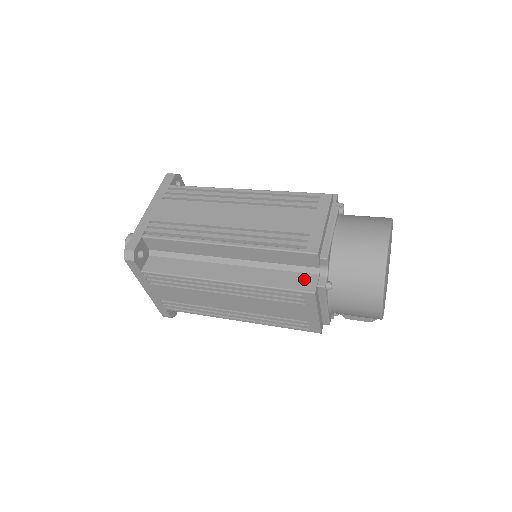
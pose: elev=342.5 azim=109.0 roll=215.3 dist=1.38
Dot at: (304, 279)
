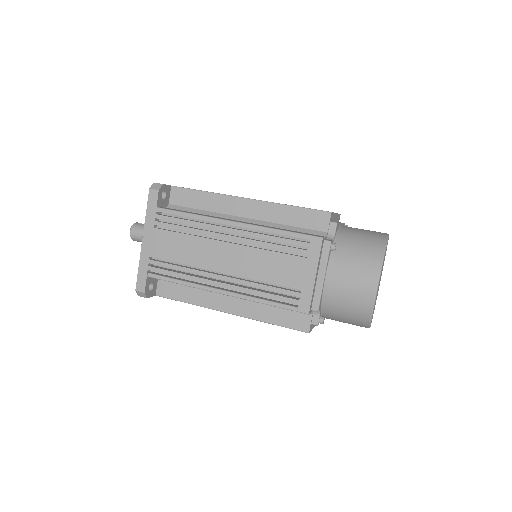
Dot at: (299, 318)
